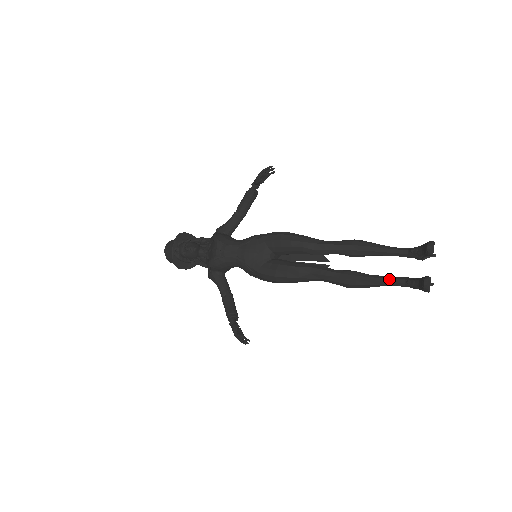
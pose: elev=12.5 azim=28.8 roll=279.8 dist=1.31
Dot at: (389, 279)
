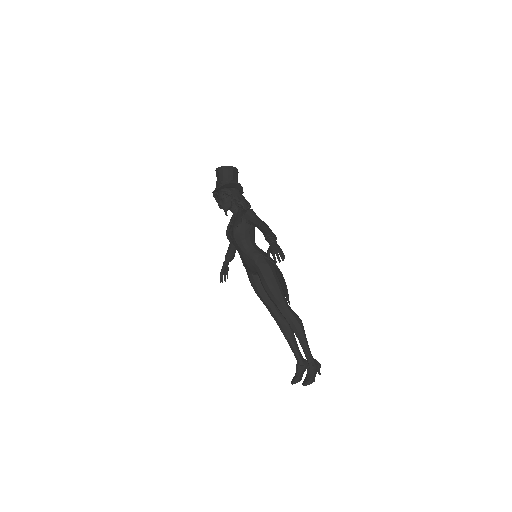
Dot at: (294, 353)
